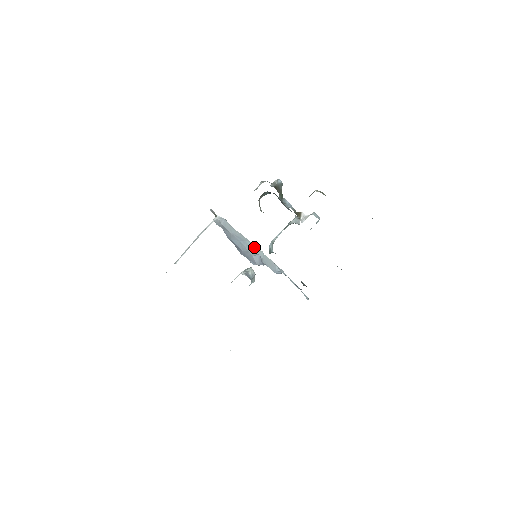
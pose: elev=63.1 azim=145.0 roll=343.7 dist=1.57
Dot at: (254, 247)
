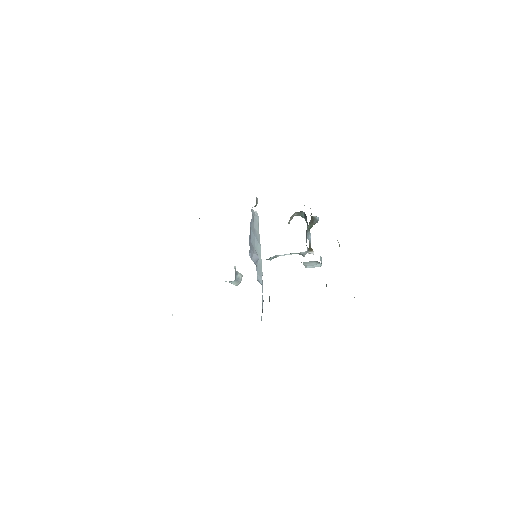
Dot at: (260, 252)
